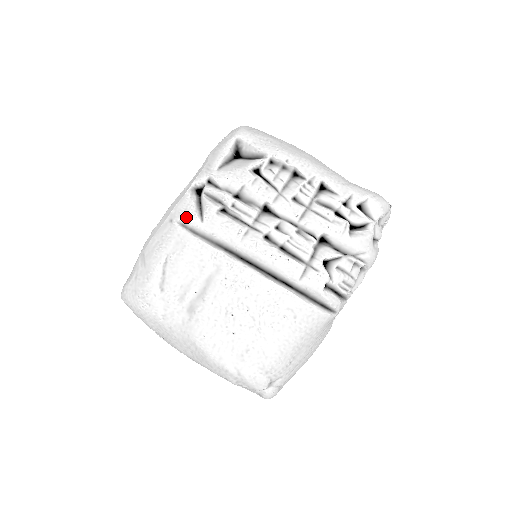
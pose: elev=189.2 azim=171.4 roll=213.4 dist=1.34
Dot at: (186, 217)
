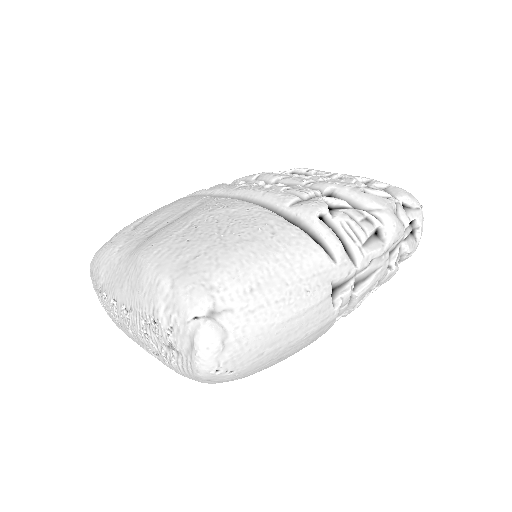
Dot at: (194, 192)
